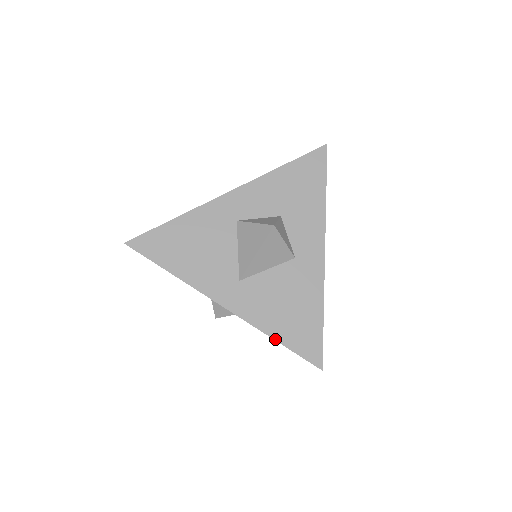
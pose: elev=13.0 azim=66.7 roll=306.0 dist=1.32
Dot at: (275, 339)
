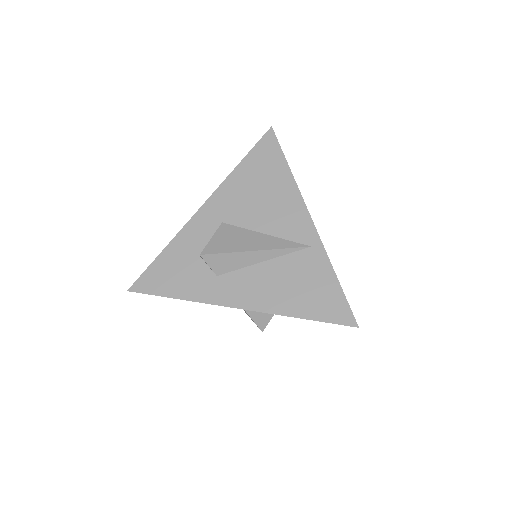
Dot at: occluded
